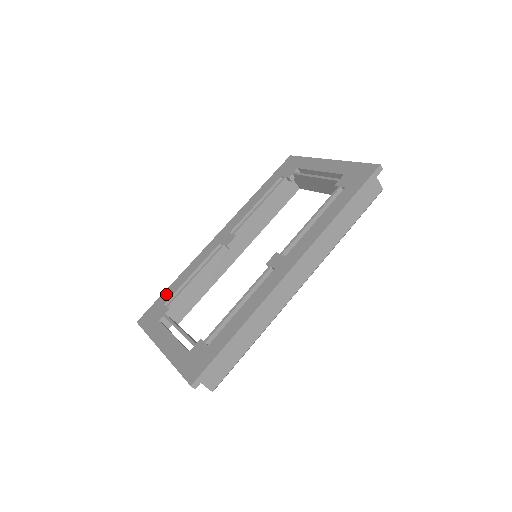
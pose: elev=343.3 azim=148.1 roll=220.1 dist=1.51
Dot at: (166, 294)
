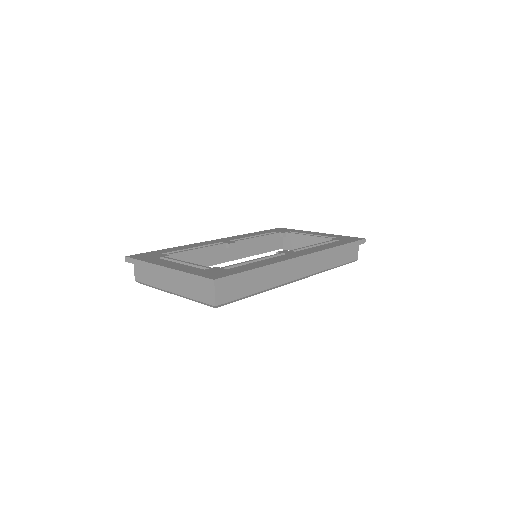
Dot at: (162, 250)
